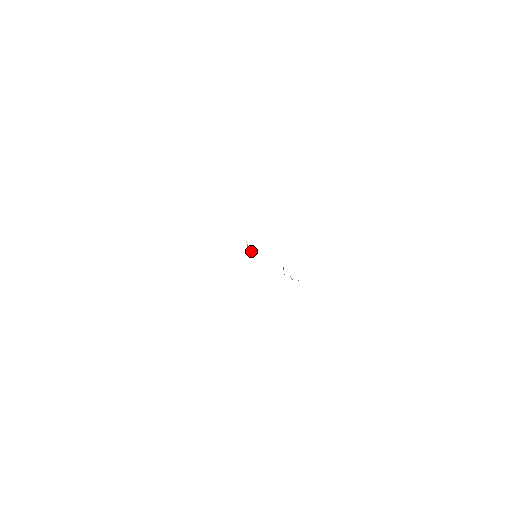
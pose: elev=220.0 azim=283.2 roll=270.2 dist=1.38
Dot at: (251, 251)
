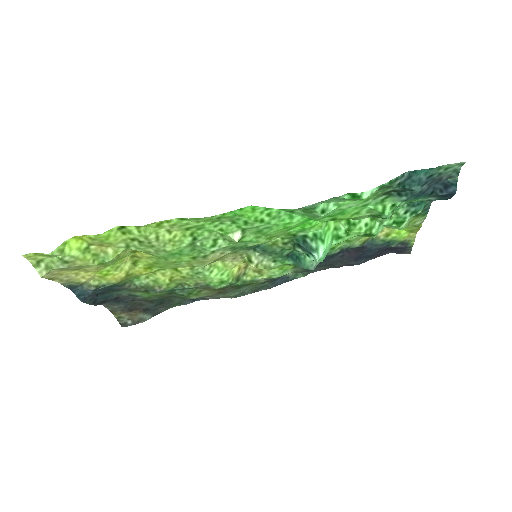
Dot at: (247, 254)
